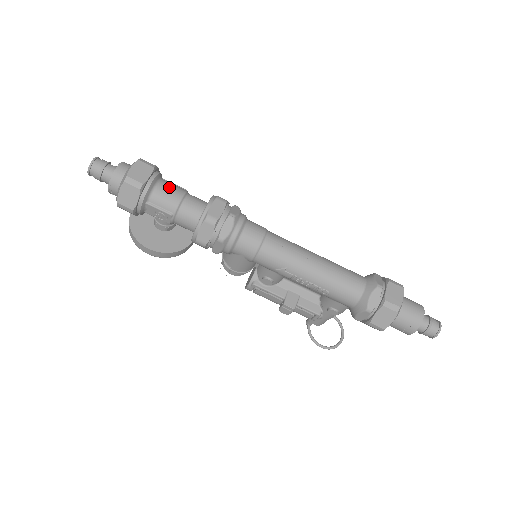
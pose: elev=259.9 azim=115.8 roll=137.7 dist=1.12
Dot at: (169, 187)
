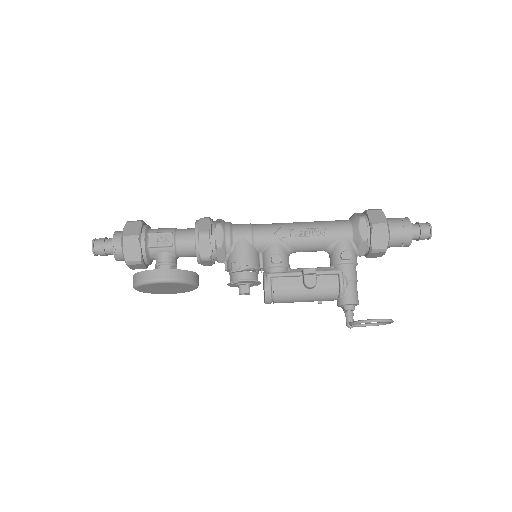
Dot at: occluded
